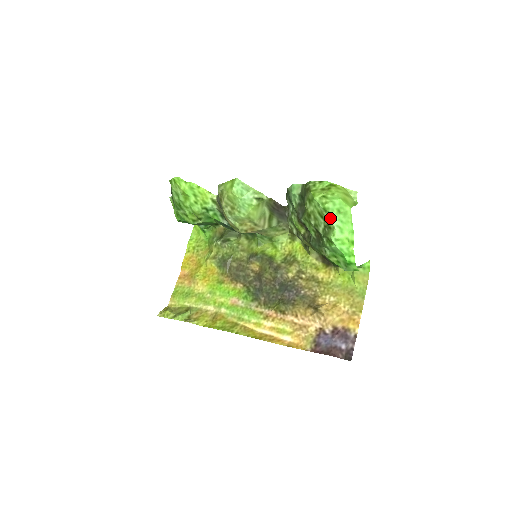
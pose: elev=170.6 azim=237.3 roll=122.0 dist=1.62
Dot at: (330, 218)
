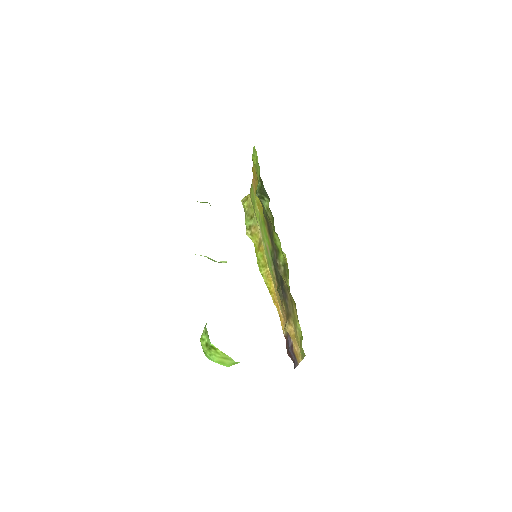
Dot at: occluded
